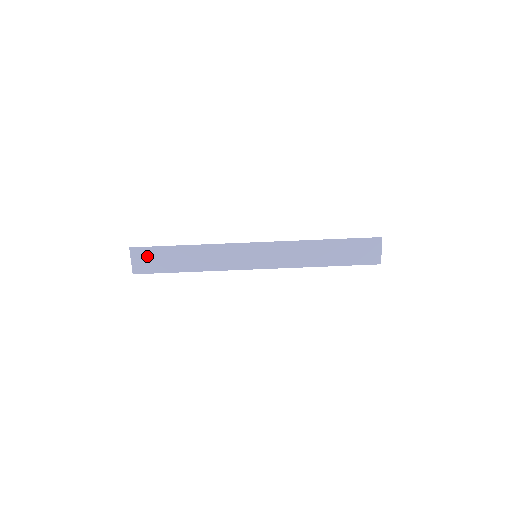
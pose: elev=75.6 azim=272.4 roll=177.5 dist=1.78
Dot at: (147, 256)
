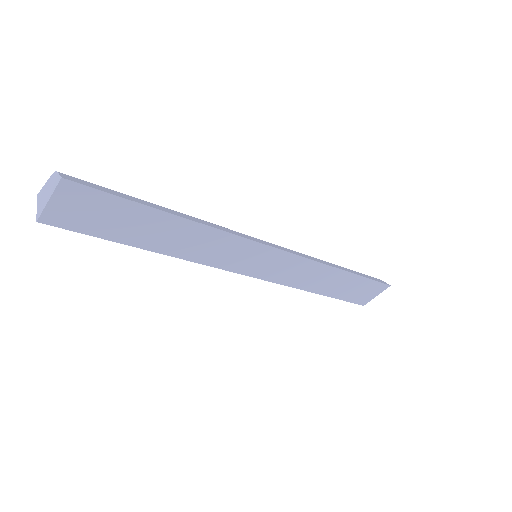
Dot at: (91, 205)
